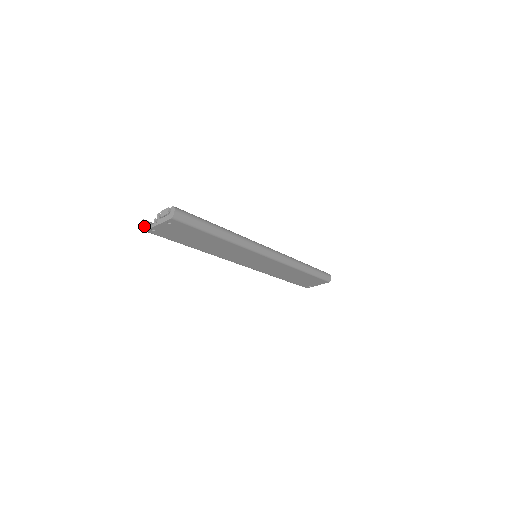
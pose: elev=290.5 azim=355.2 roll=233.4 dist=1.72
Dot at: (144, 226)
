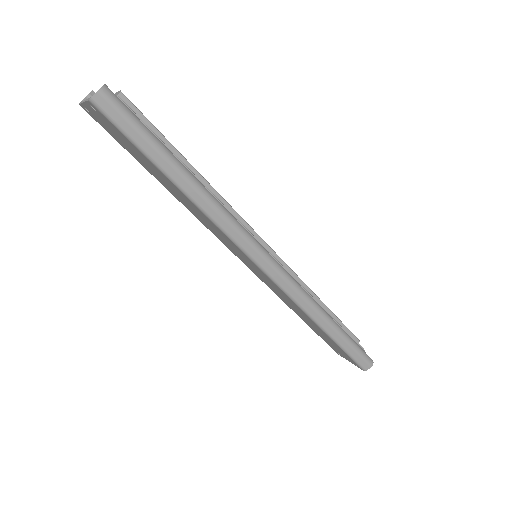
Dot at: occluded
